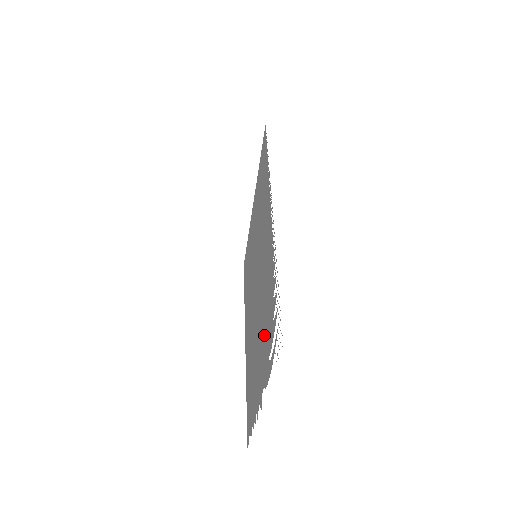
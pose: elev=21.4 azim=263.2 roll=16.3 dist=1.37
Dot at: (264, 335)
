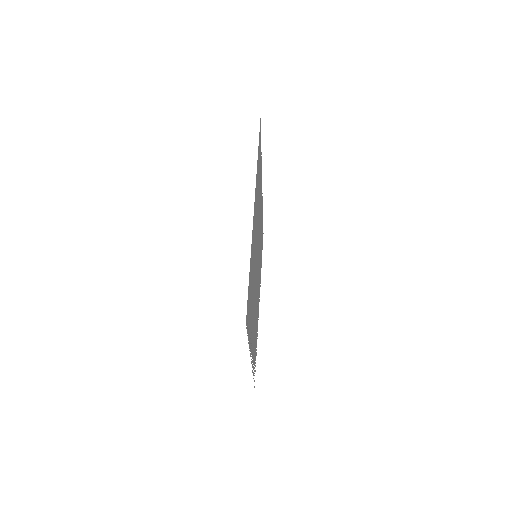
Dot at: occluded
